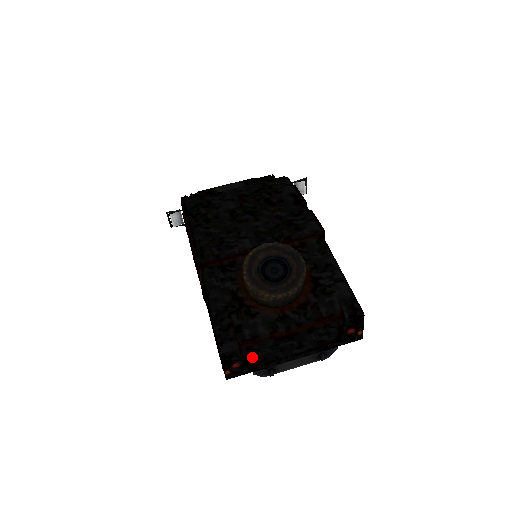
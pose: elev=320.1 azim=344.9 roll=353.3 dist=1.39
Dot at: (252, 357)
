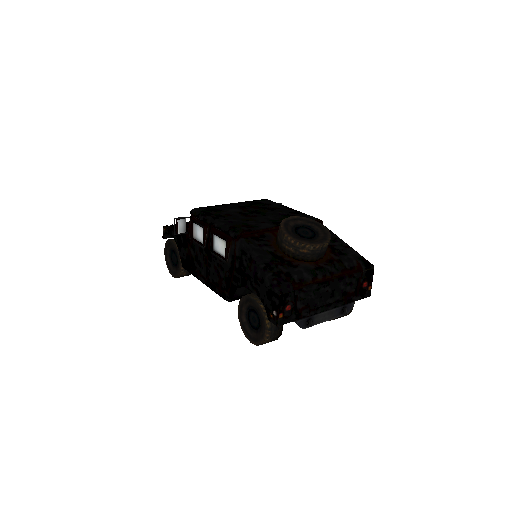
Dot at: (300, 301)
